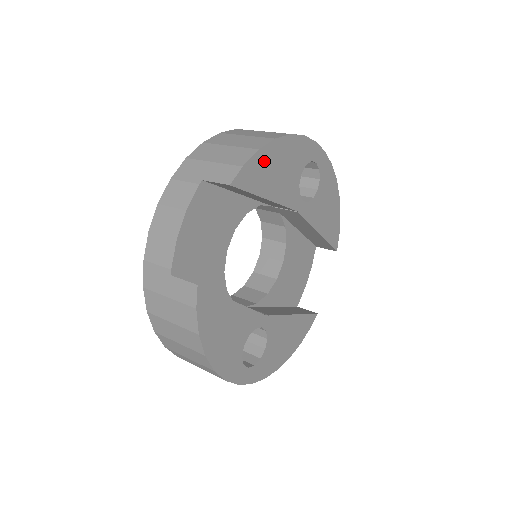
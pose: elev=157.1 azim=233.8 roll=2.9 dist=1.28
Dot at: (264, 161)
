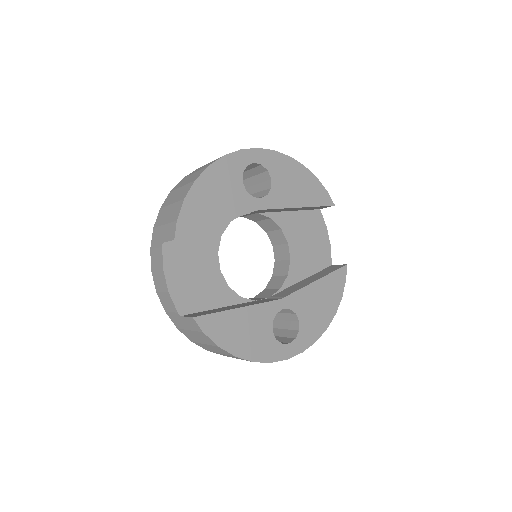
Dot at: (195, 202)
